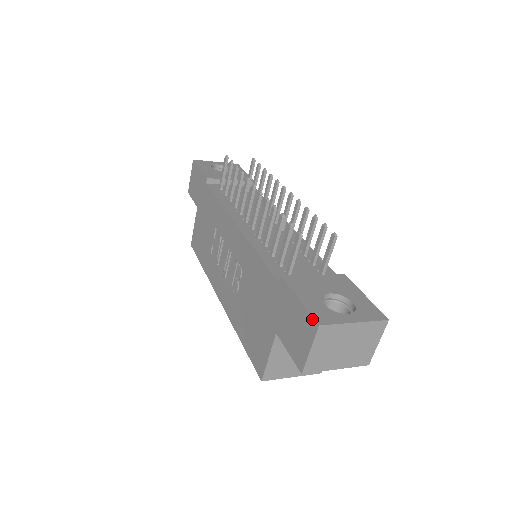
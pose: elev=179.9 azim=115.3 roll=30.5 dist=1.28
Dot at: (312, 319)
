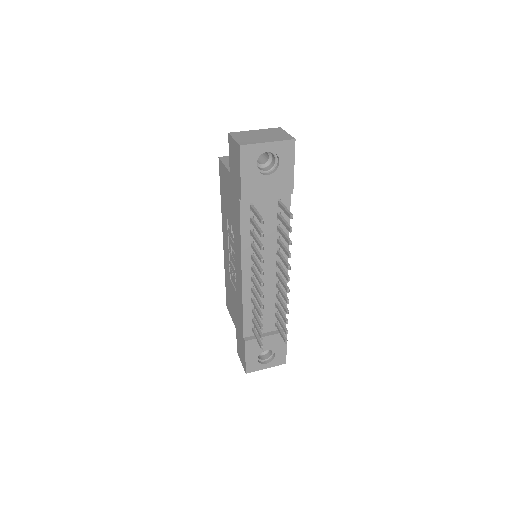
Dot at: (245, 369)
